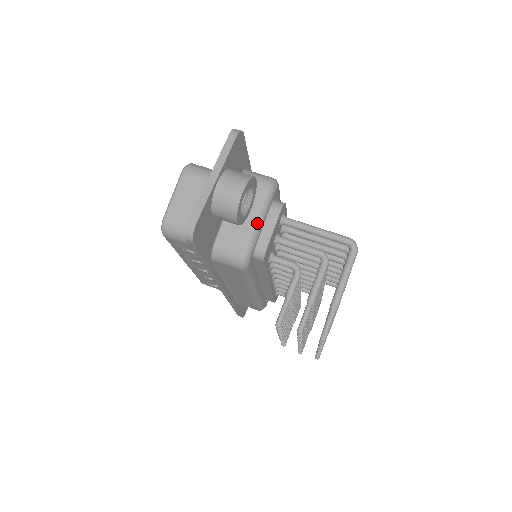
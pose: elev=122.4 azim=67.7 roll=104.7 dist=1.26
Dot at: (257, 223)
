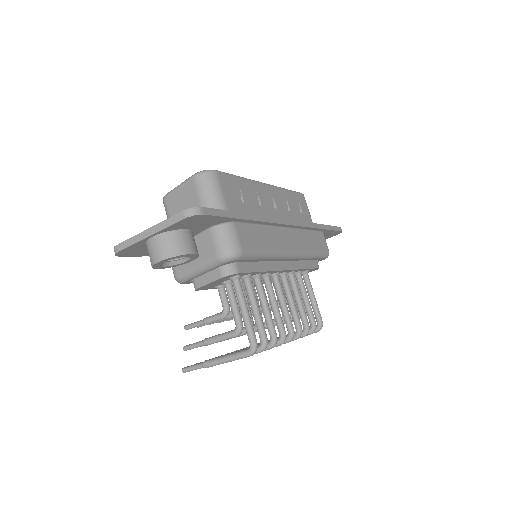
Dot at: (197, 270)
